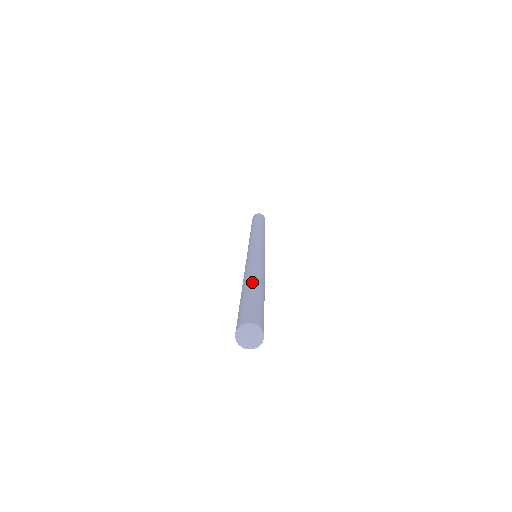
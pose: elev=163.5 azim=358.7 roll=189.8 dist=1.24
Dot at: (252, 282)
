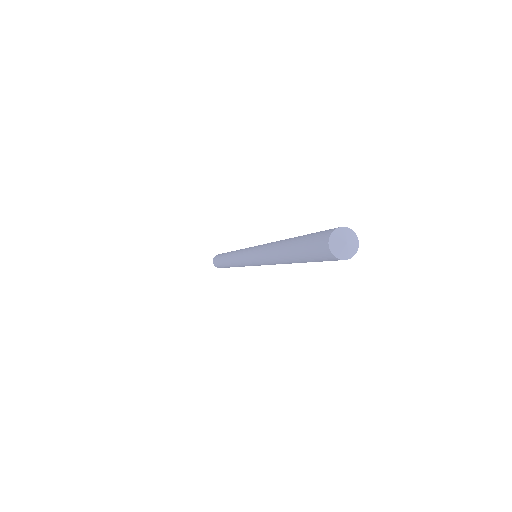
Dot at: occluded
